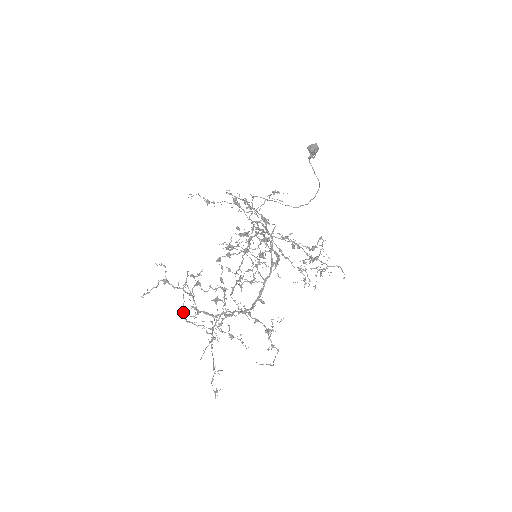
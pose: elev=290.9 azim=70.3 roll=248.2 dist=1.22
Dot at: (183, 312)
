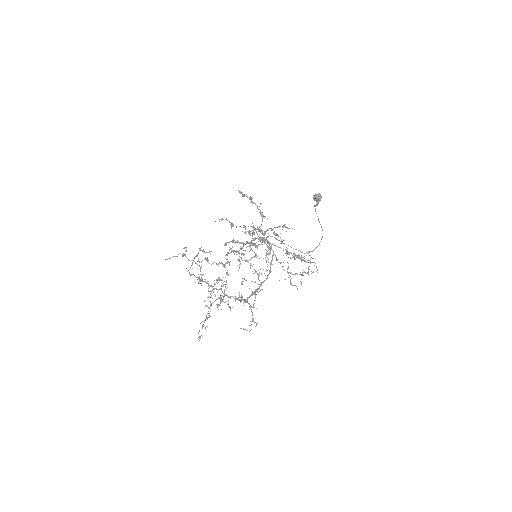
Dot at: occluded
